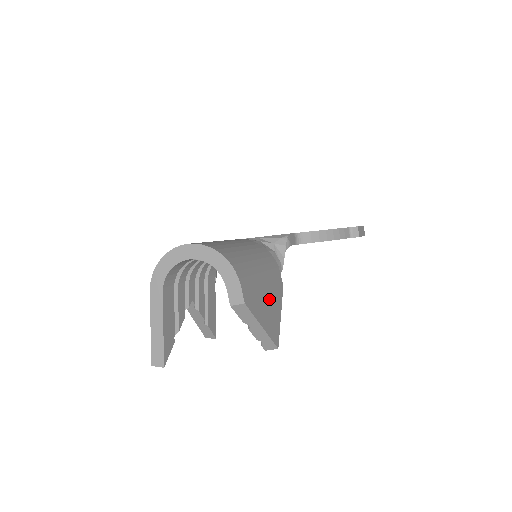
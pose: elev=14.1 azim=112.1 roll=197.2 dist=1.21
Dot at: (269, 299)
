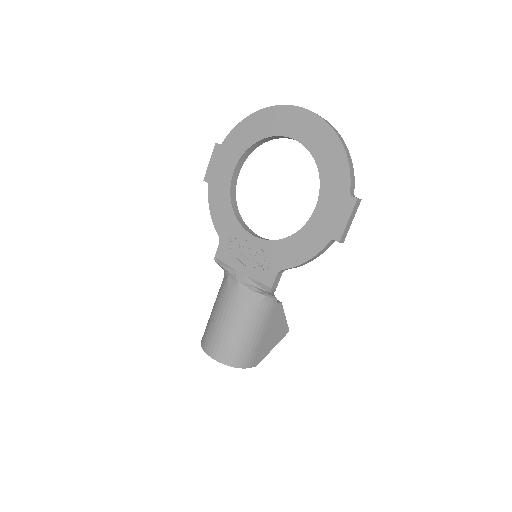
Dot at: (272, 332)
